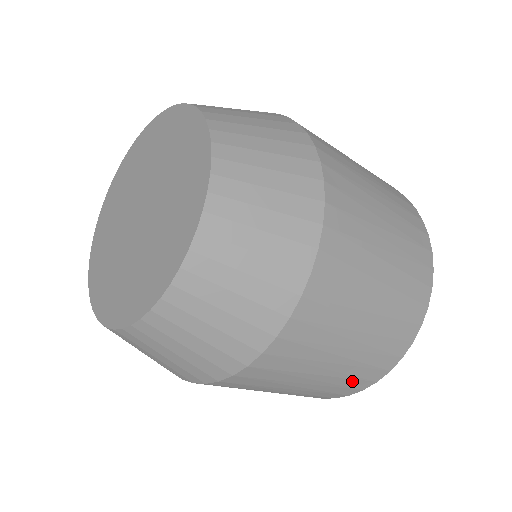
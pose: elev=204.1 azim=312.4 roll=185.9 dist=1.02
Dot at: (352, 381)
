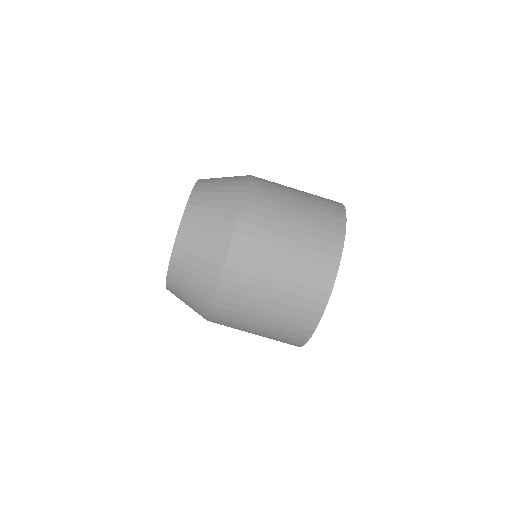
Dot at: (319, 255)
